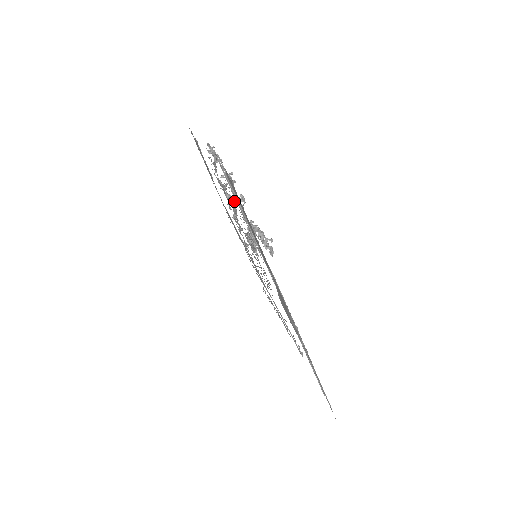
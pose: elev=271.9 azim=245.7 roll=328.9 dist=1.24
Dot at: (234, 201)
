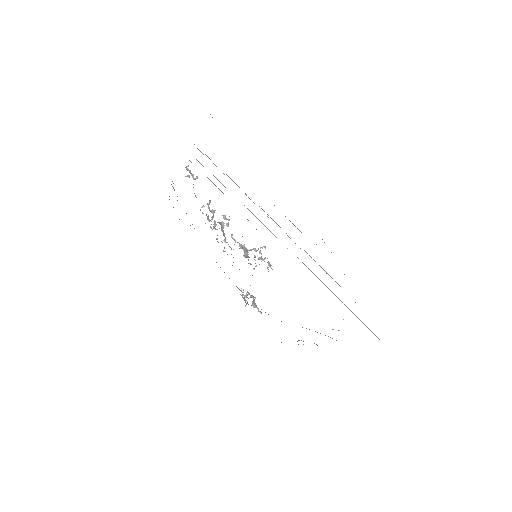
Dot at: (219, 222)
